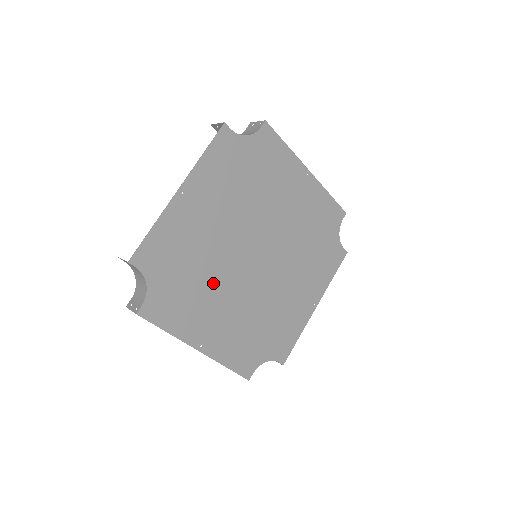
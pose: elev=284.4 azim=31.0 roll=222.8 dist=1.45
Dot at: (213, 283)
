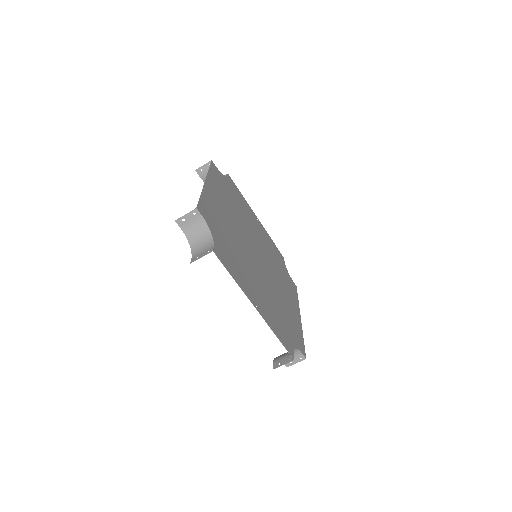
Dot at: (244, 259)
